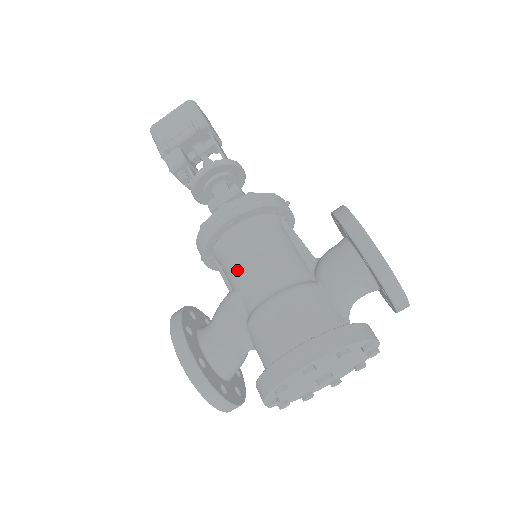
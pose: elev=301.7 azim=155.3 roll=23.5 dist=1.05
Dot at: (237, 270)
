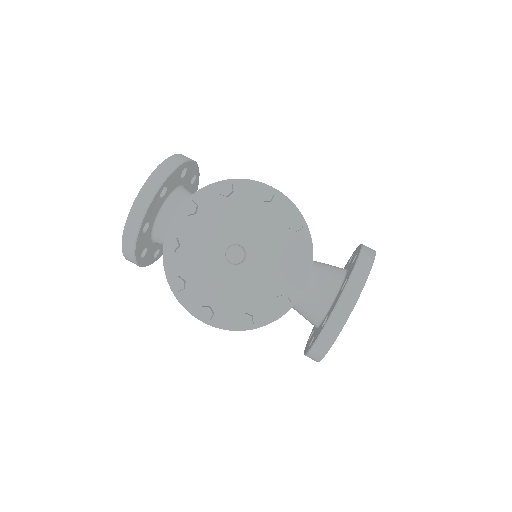
Dot at: occluded
